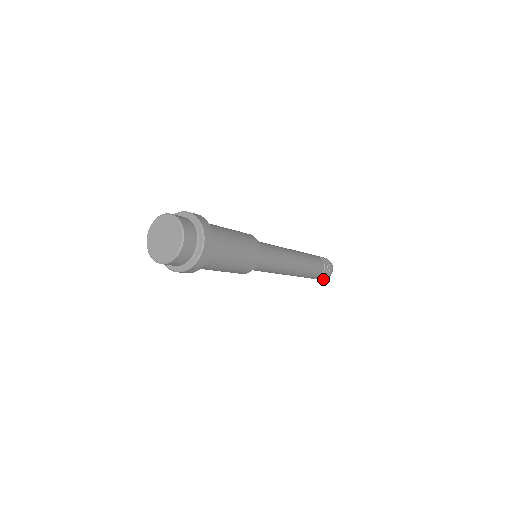
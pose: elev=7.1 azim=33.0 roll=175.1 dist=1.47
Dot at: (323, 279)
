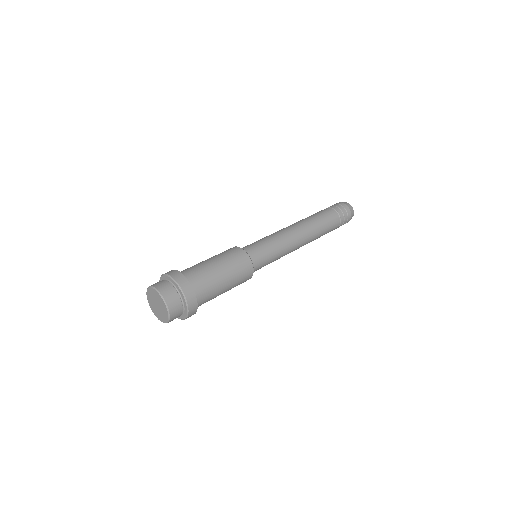
Dot at: occluded
